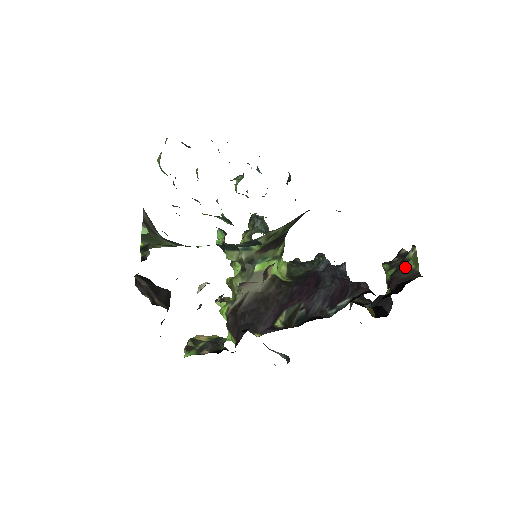
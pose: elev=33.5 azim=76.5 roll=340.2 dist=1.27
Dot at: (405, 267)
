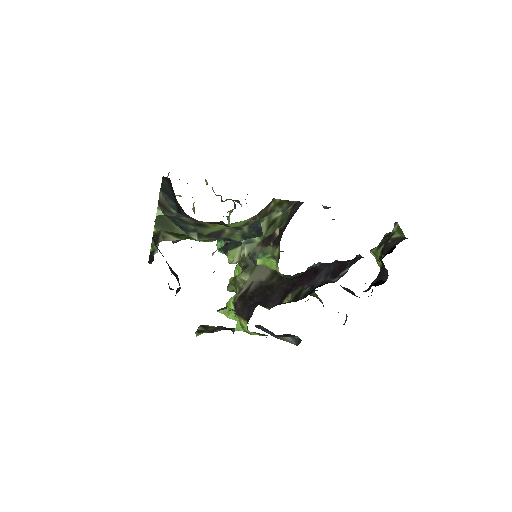
Dot at: (392, 238)
